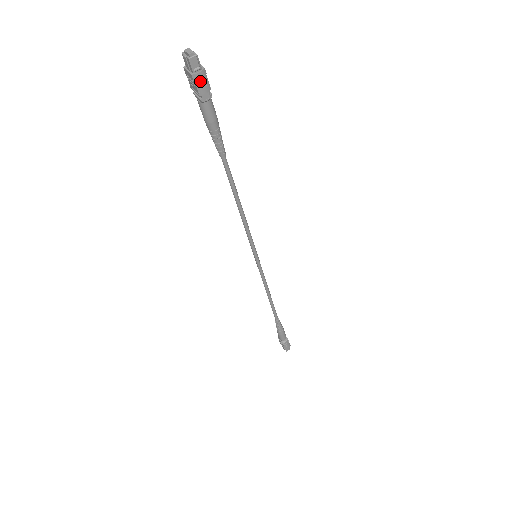
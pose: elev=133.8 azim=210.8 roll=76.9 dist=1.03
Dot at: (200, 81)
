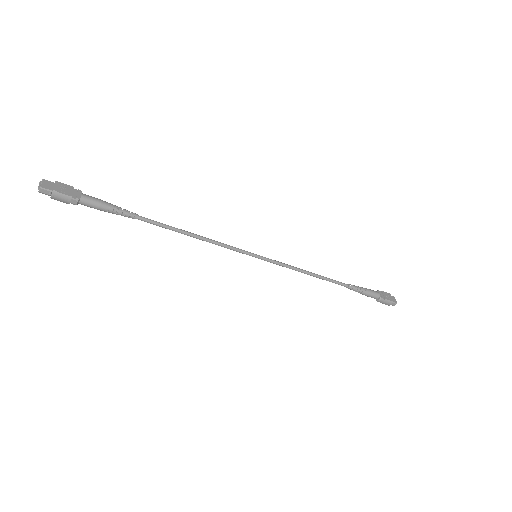
Dot at: (58, 199)
